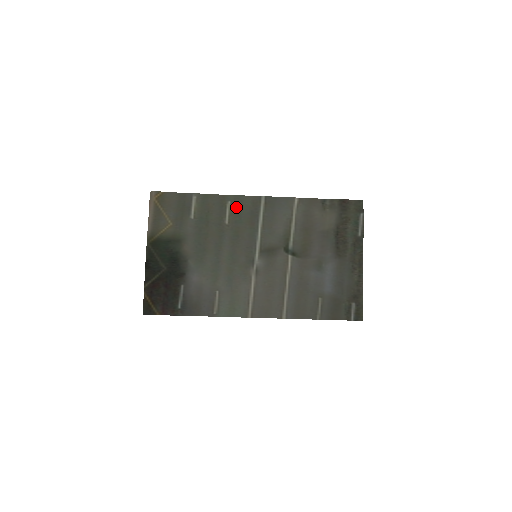
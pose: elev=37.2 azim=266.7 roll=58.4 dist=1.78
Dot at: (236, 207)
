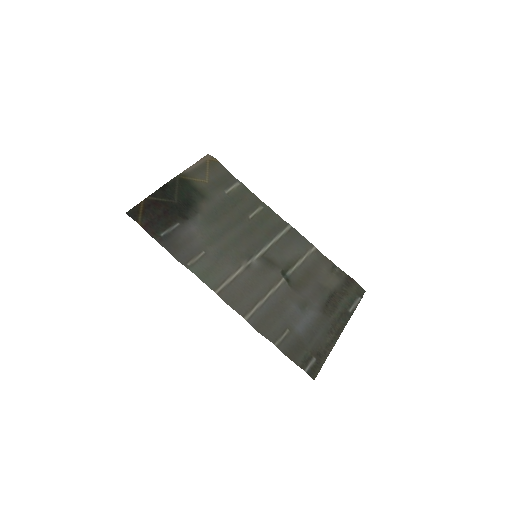
Dot at: (265, 215)
